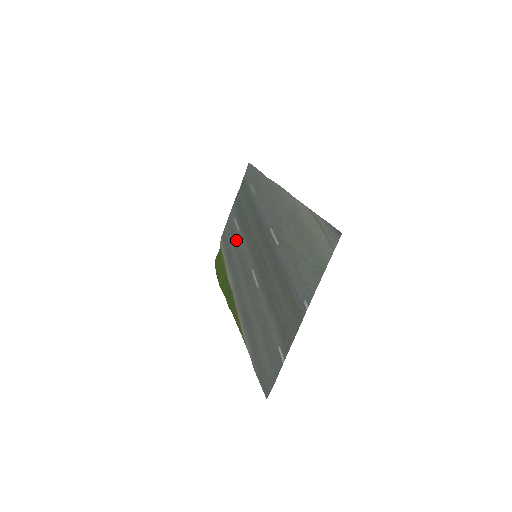
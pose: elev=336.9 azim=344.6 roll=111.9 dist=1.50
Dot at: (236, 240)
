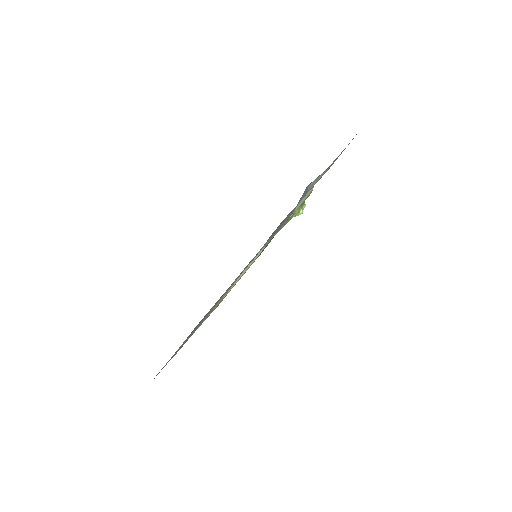
Dot at: occluded
